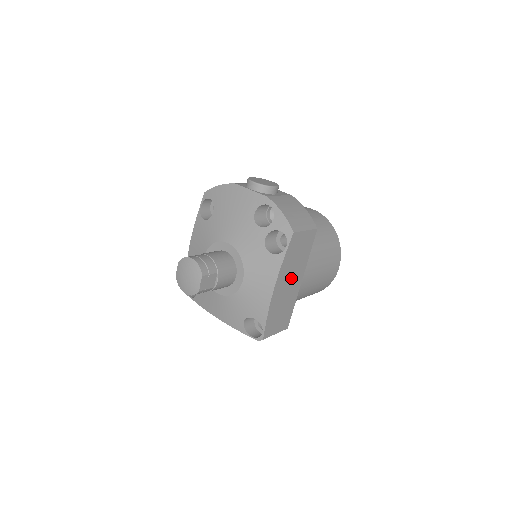
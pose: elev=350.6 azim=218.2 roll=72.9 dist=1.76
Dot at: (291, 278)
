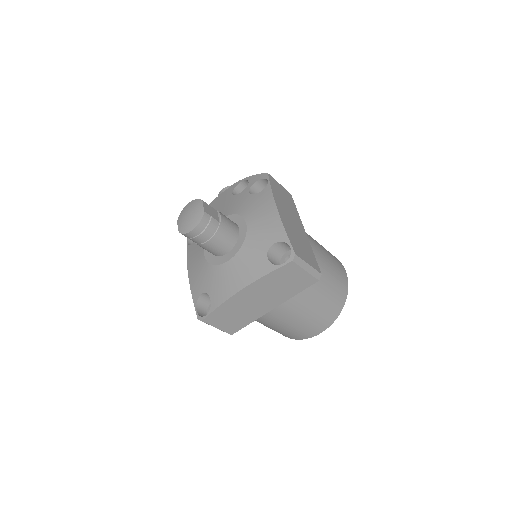
Dot at: (290, 216)
